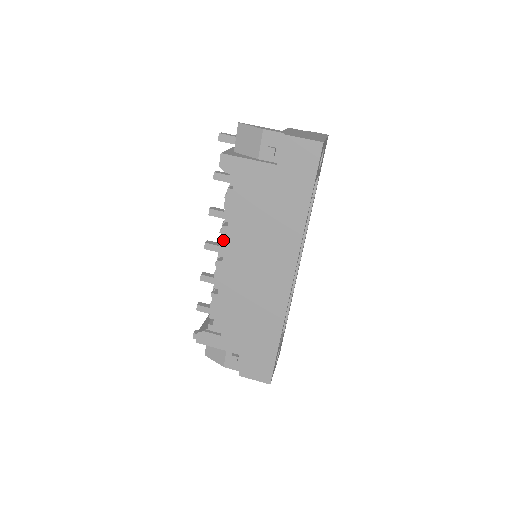
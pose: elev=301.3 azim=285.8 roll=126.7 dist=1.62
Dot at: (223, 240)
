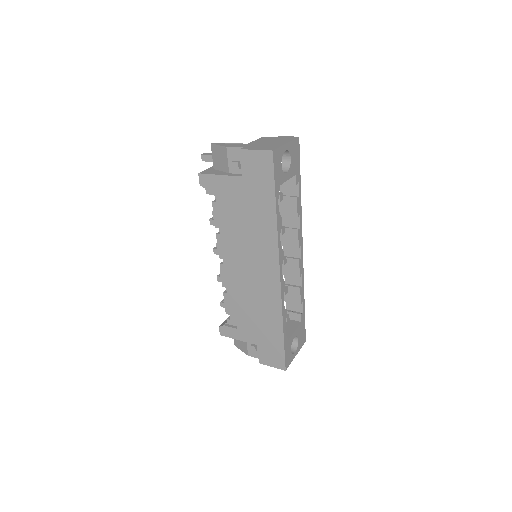
Dot at: (219, 246)
